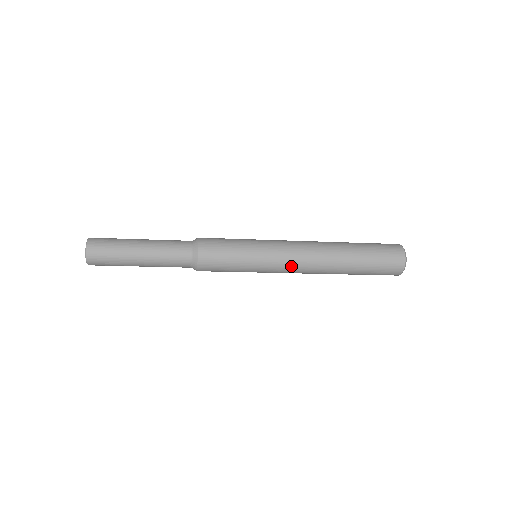
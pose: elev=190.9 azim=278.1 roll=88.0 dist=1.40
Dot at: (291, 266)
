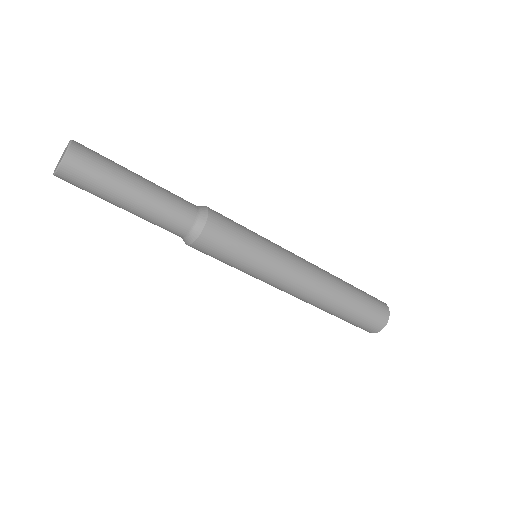
Dot at: (289, 285)
